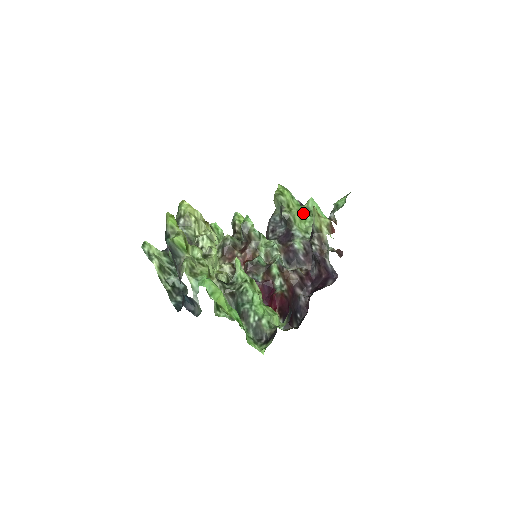
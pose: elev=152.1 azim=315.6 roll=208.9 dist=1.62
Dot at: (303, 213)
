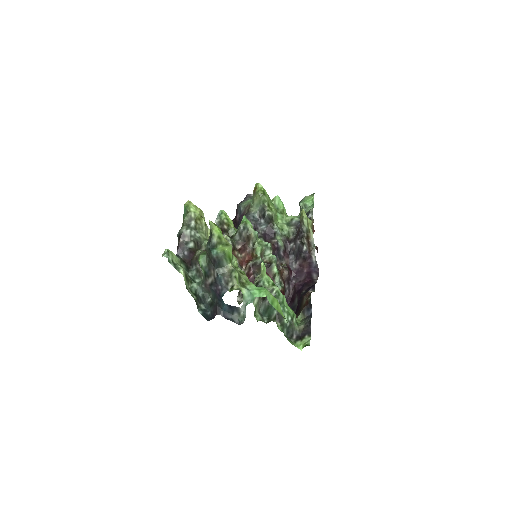
Dot at: occluded
